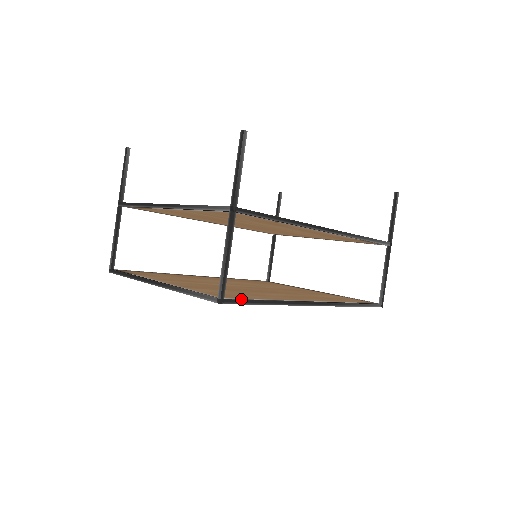
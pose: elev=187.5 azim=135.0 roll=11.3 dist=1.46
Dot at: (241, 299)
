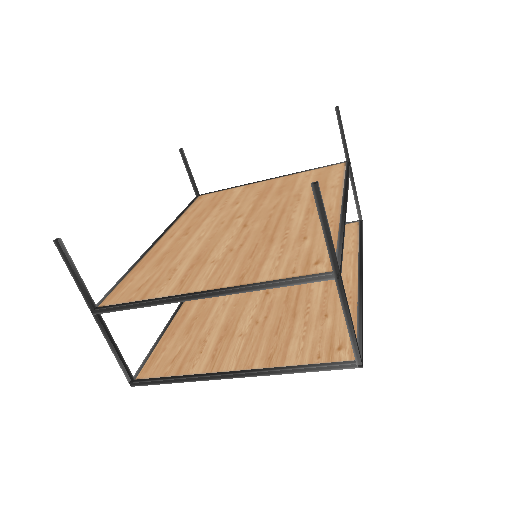
Dot at: (359, 342)
